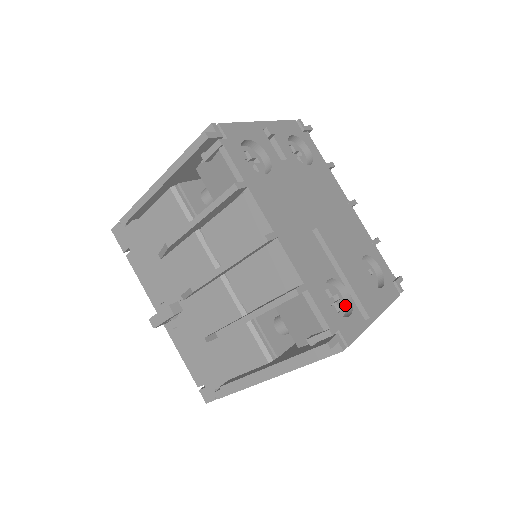
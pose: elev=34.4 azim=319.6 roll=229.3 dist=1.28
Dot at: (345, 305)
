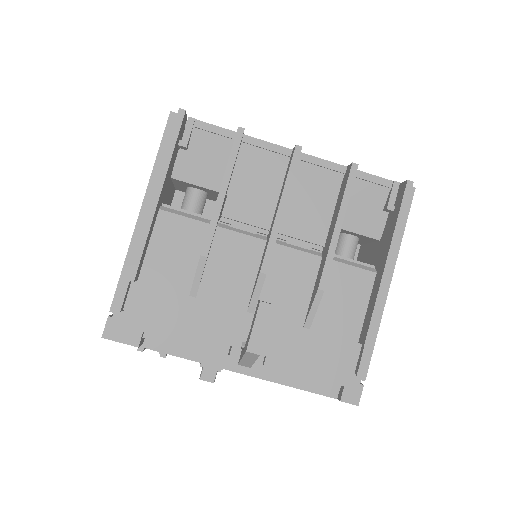
Dot at: occluded
